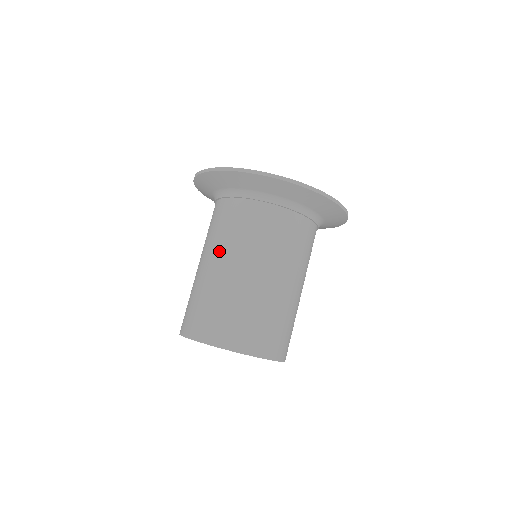
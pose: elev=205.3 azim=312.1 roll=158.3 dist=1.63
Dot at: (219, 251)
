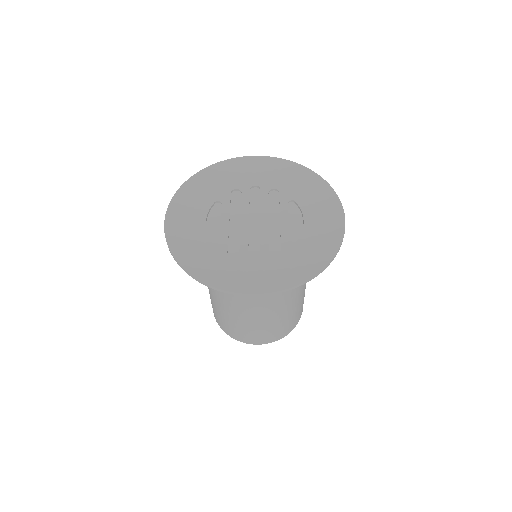
Dot at: occluded
